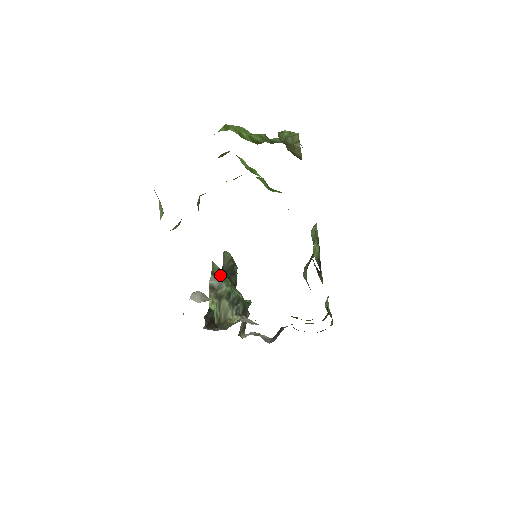
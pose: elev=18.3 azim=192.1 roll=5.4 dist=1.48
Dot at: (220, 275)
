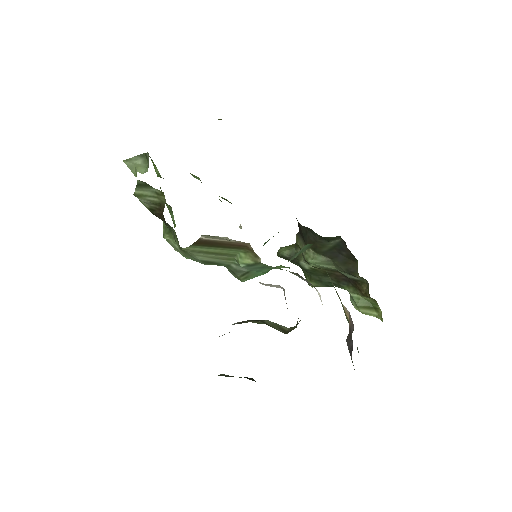
Dot at: occluded
